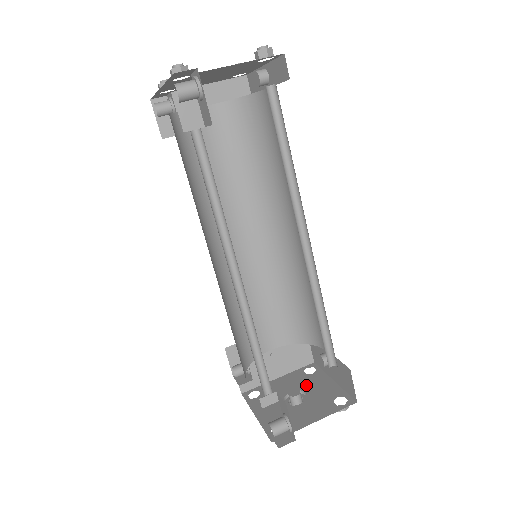
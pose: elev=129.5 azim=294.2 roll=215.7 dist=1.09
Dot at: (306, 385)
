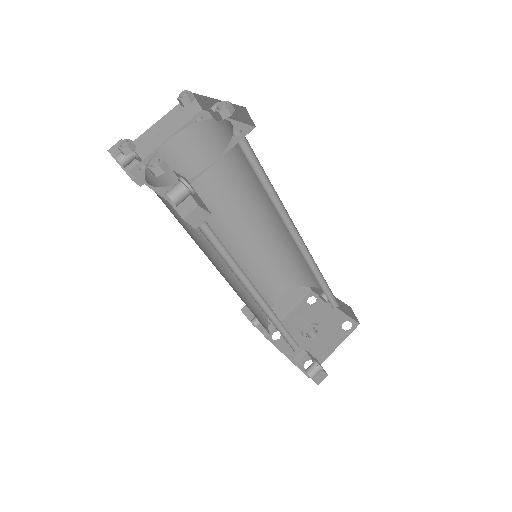
Dot at: (314, 316)
